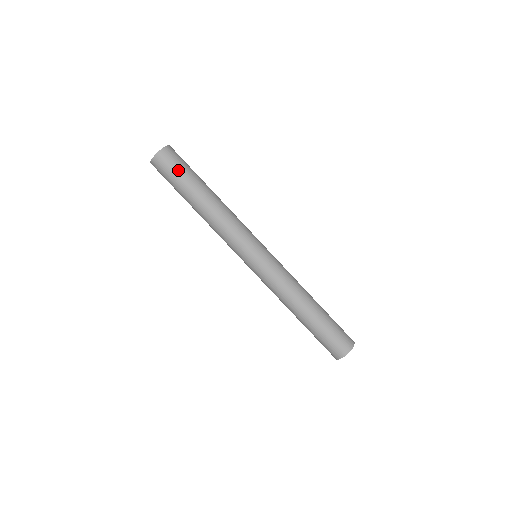
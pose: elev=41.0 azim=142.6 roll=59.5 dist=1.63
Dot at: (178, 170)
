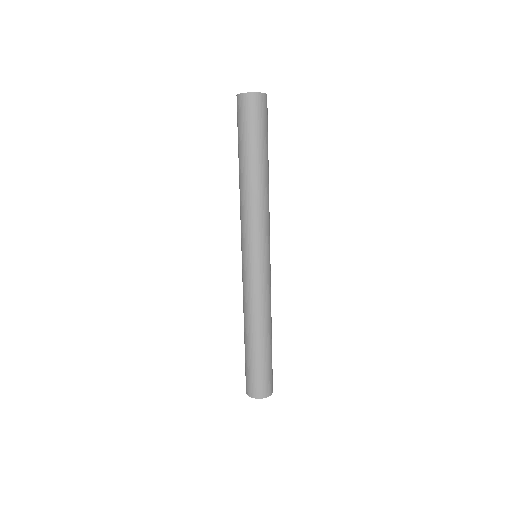
Dot at: (256, 125)
